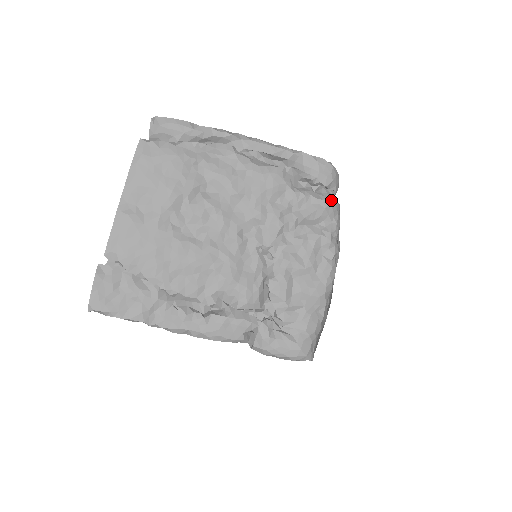
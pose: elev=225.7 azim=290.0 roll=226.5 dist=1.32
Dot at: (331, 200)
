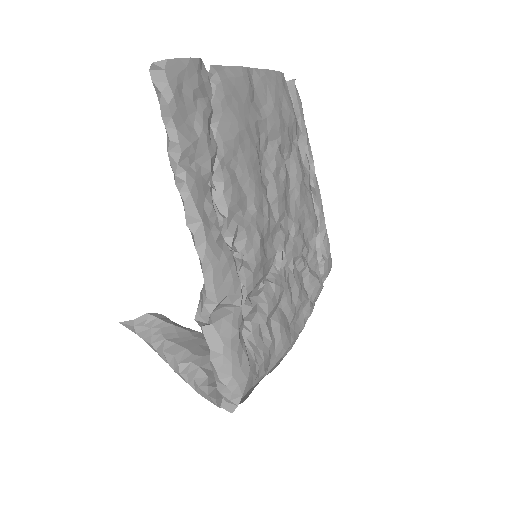
Dot at: (322, 286)
